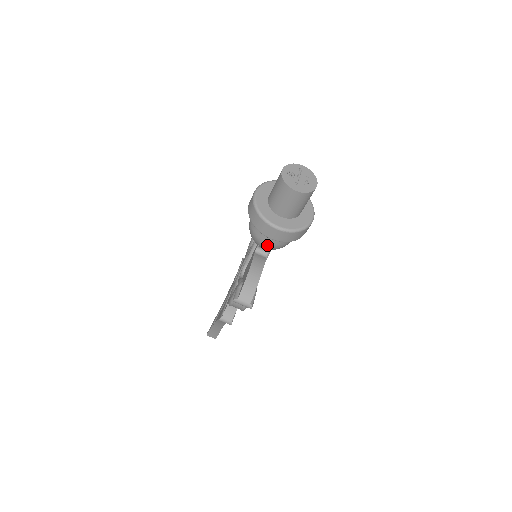
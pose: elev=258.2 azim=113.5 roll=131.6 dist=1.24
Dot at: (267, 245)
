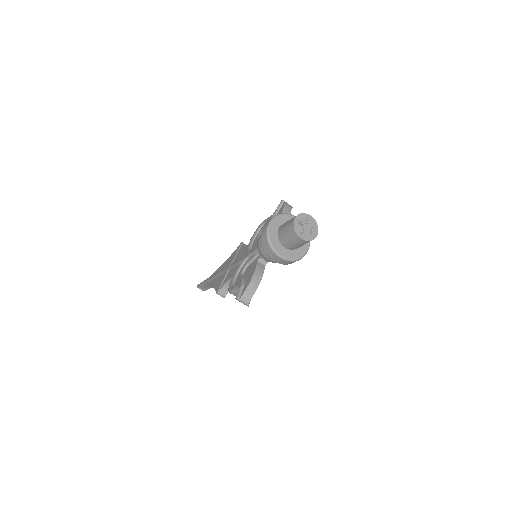
Dot at: (269, 260)
